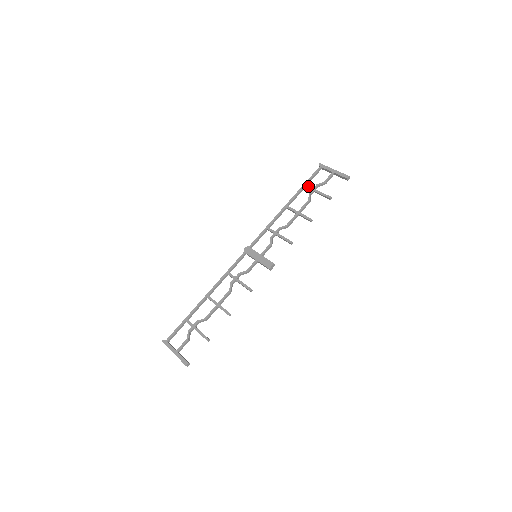
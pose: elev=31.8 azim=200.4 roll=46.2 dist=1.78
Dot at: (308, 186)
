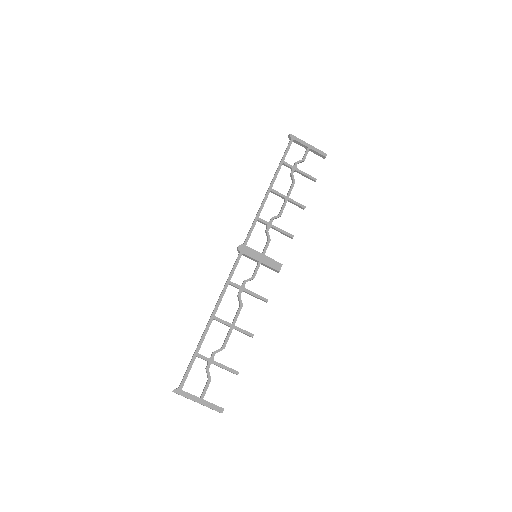
Dot at: (287, 163)
